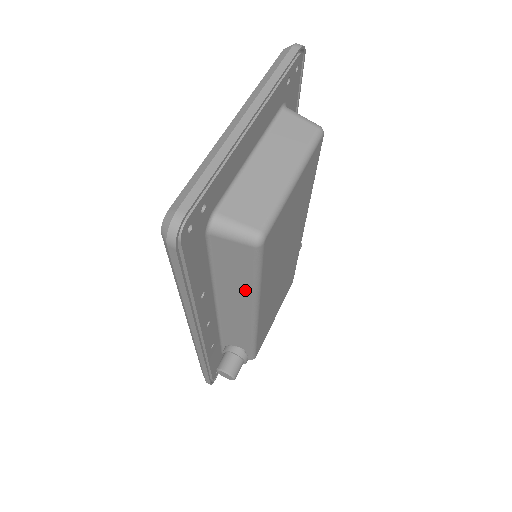
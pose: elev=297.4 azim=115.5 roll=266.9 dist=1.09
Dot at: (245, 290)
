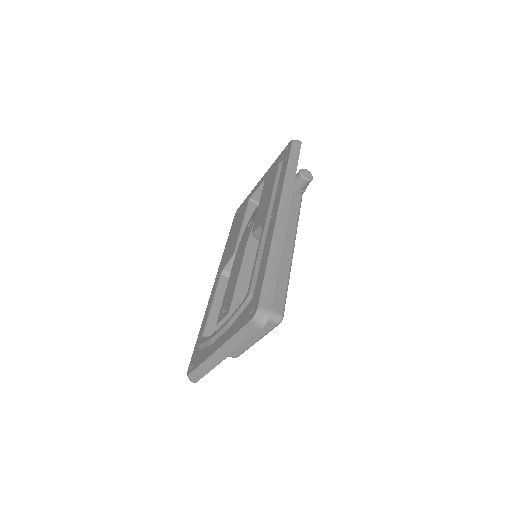
Dot at: occluded
